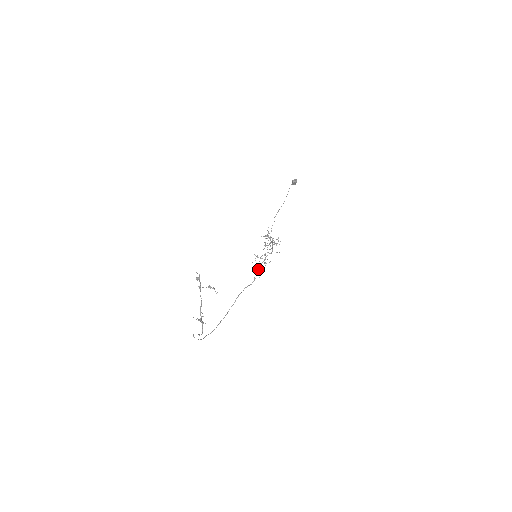
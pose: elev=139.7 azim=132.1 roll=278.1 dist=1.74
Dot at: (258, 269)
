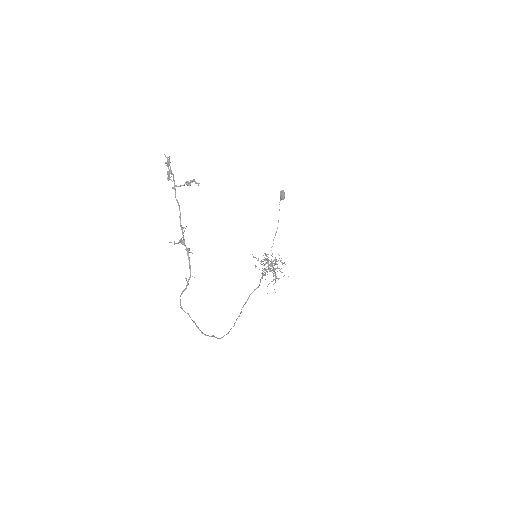
Dot at: (263, 274)
